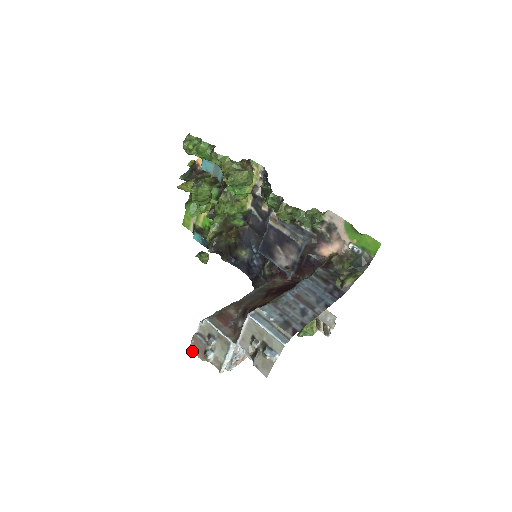
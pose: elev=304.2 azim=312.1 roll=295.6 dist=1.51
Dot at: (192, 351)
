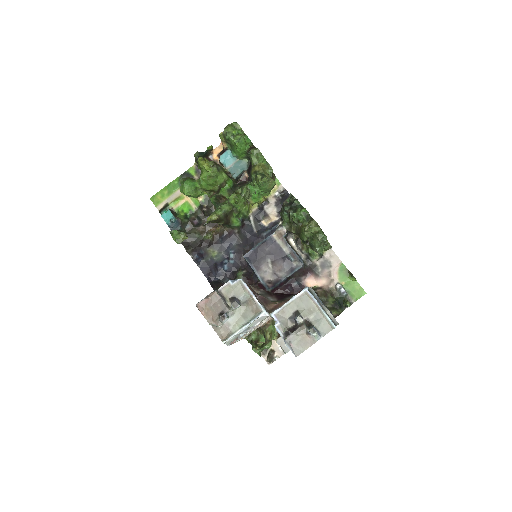
Dot at: (200, 308)
